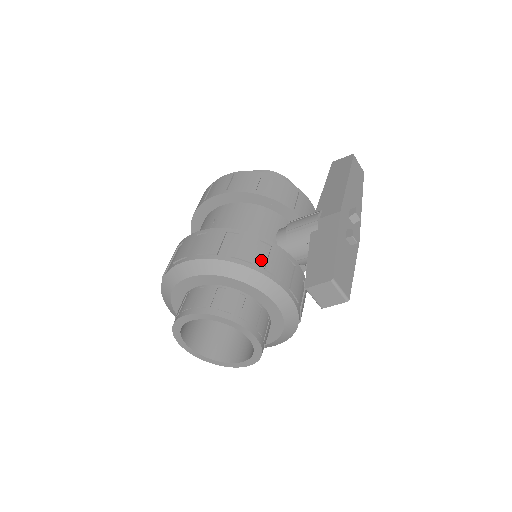
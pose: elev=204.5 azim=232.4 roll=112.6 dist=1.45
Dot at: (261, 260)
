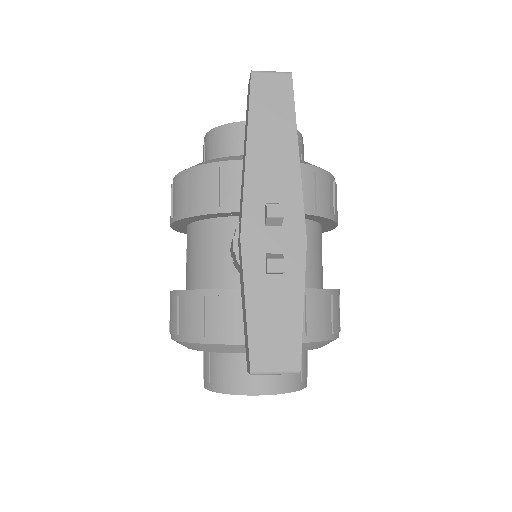
Dot at: (213, 325)
